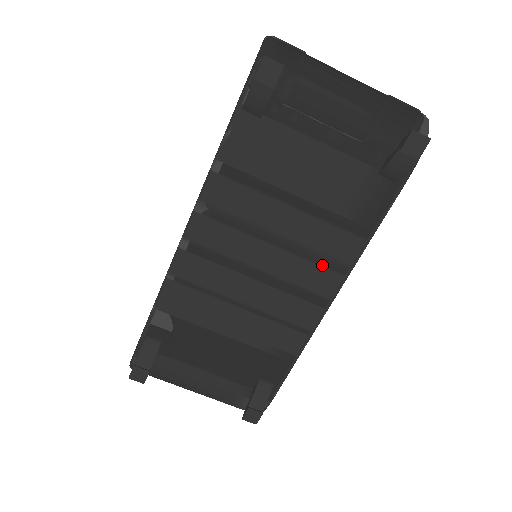
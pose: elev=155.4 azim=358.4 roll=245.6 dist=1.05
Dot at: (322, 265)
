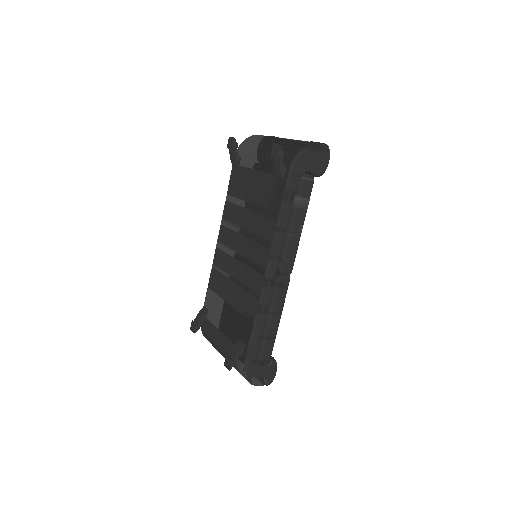
Dot at: (261, 244)
